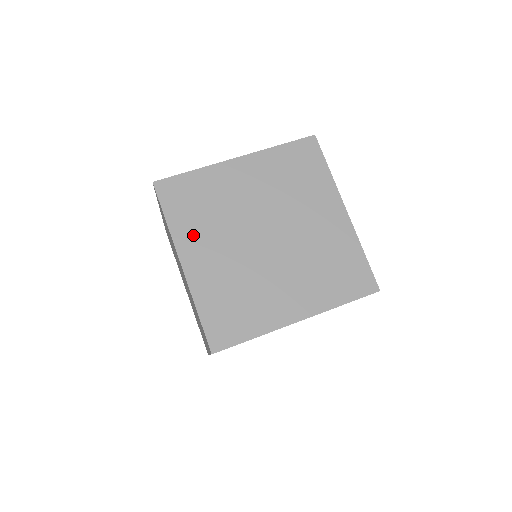
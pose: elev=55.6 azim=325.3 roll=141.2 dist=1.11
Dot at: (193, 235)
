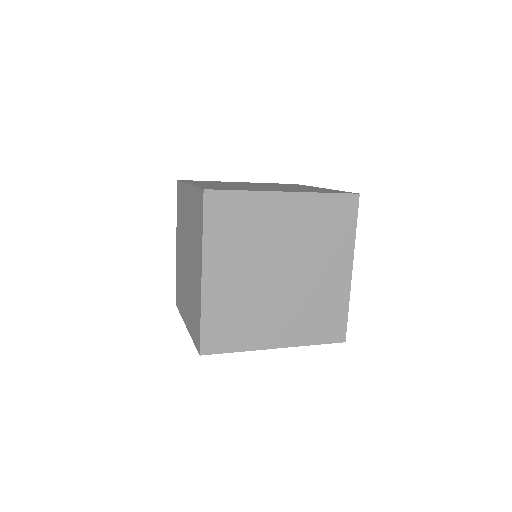
Dot at: (257, 333)
